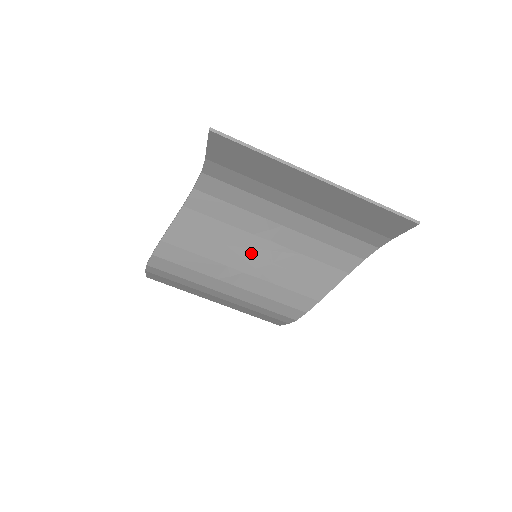
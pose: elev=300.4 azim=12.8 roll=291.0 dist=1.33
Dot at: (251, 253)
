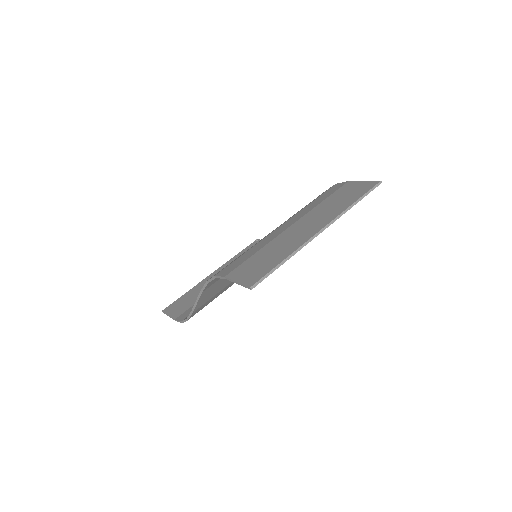
Dot at: occluded
